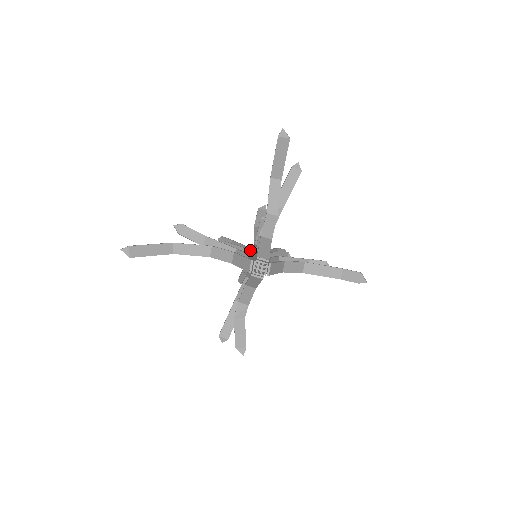
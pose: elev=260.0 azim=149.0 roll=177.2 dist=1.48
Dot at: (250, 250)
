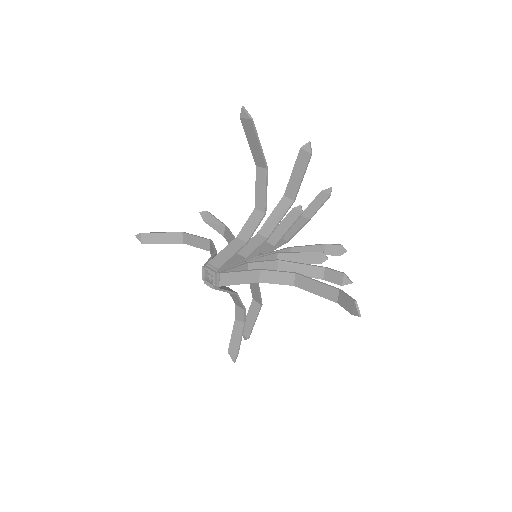
Dot at: occluded
